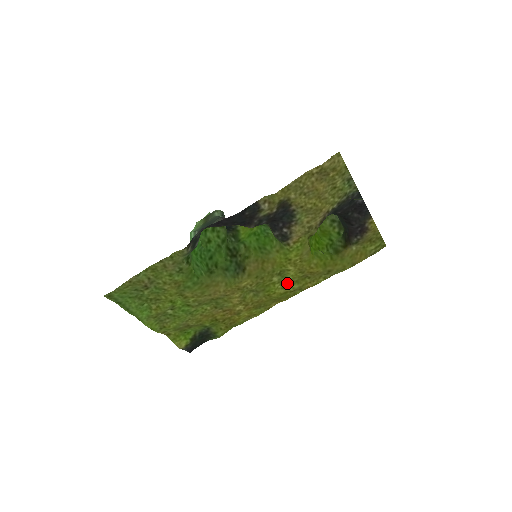
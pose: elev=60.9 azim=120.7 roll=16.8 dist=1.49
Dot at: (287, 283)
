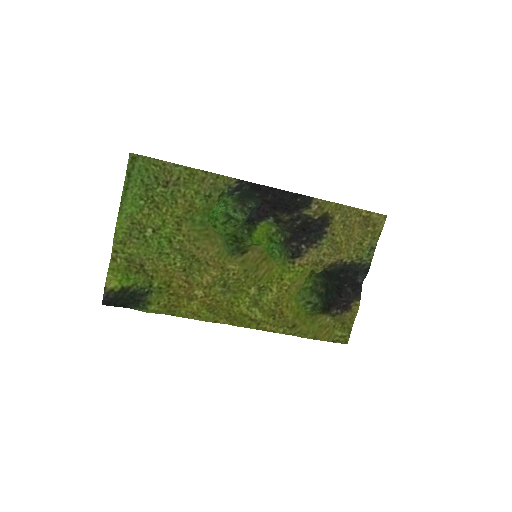
Dot at: (256, 305)
